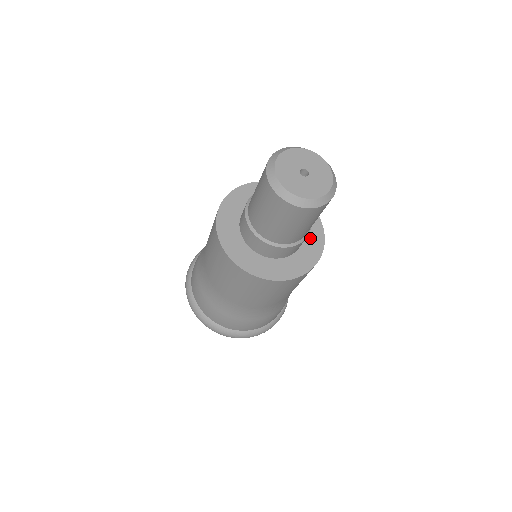
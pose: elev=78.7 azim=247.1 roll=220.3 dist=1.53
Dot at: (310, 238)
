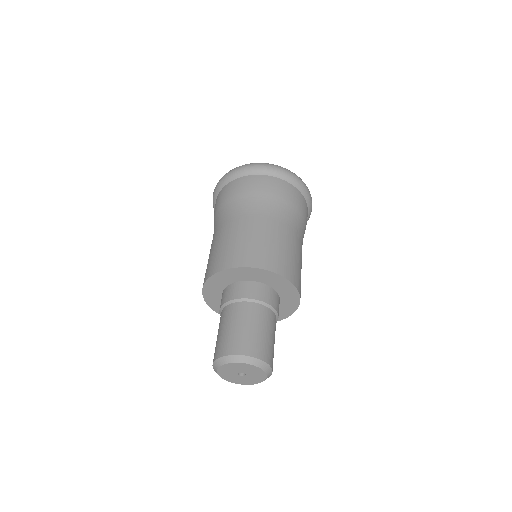
Dot at: (282, 290)
